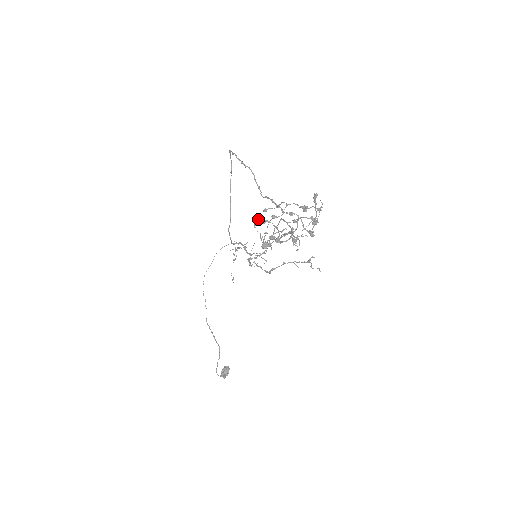
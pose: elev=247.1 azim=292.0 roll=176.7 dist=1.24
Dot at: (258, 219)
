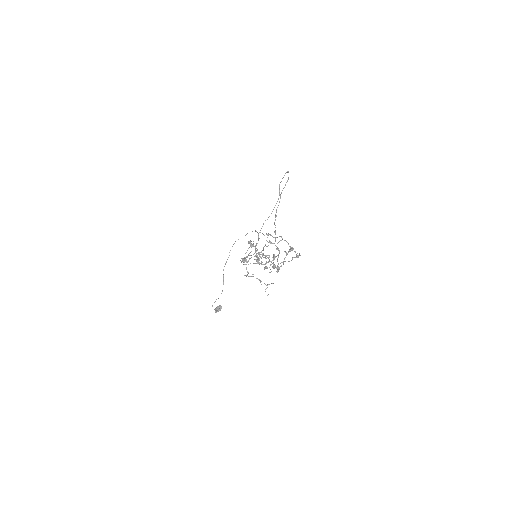
Dot at: (250, 242)
